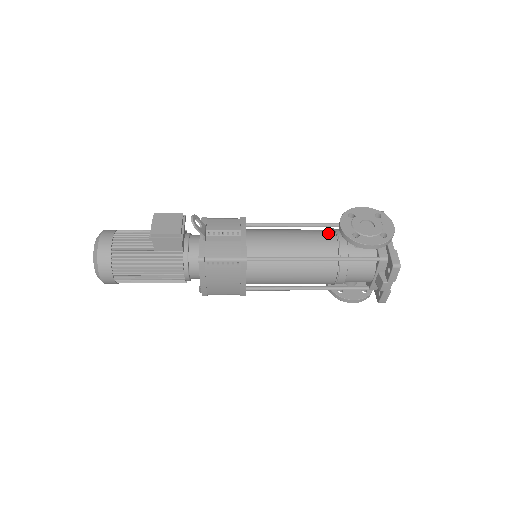
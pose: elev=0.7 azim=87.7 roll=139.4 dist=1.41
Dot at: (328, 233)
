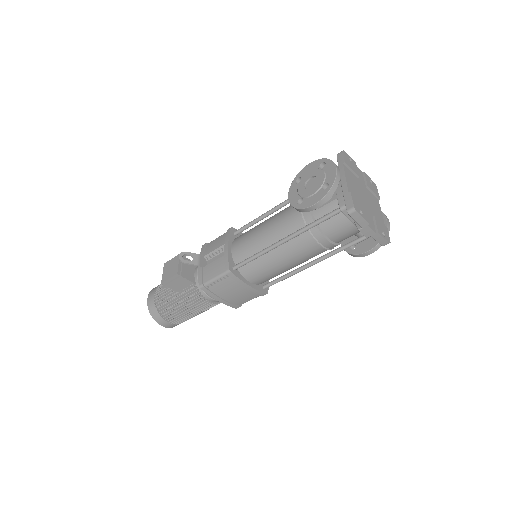
Dot at: occluded
